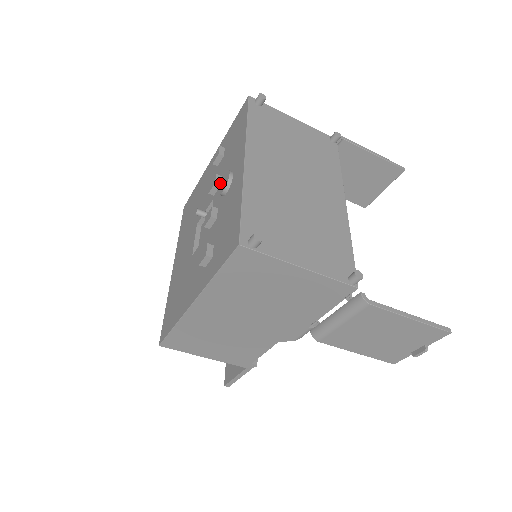
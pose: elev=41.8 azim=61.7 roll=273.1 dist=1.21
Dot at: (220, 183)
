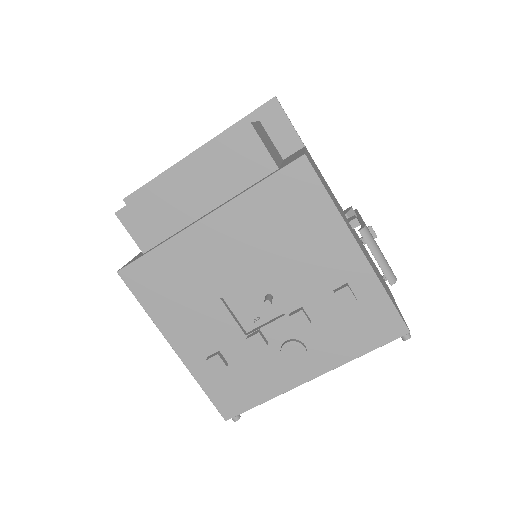
Dot at: (296, 342)
